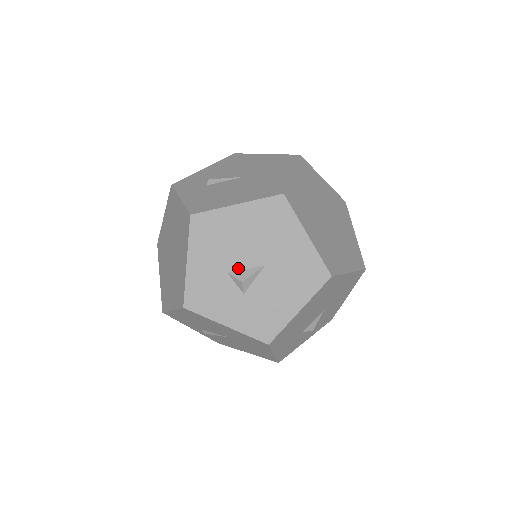
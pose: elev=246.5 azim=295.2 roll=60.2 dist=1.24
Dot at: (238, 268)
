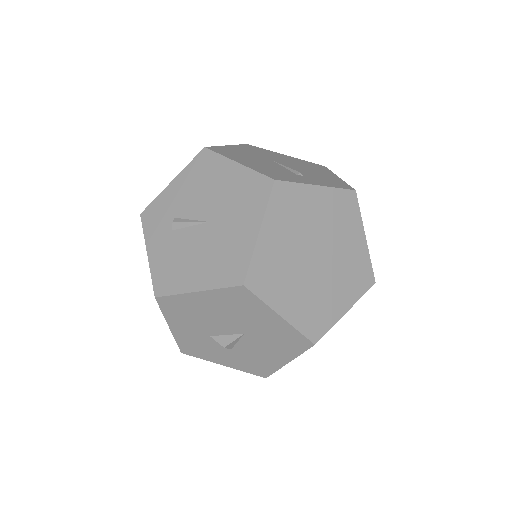
Dot at: (218, 334)
